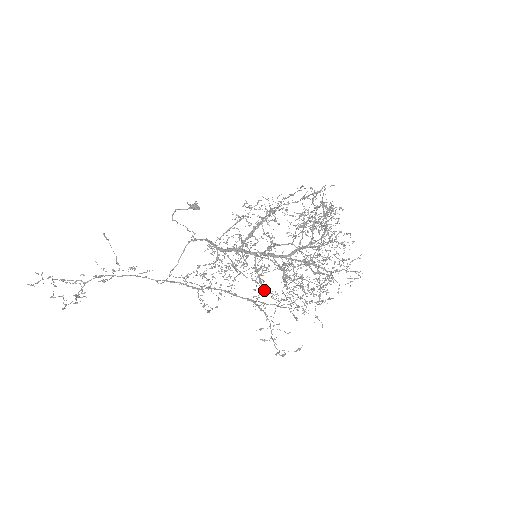
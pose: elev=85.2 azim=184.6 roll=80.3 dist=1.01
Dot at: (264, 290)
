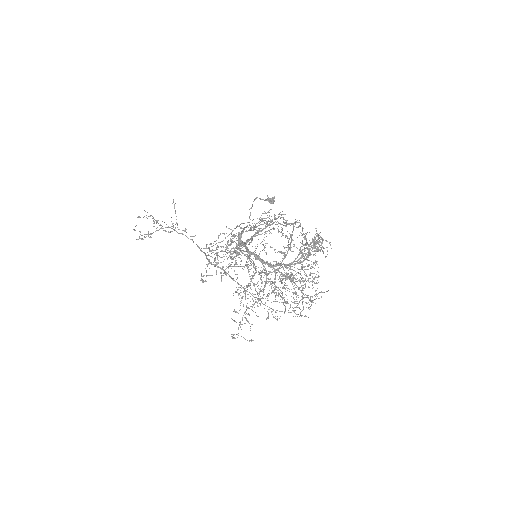
Dot at: occluded
